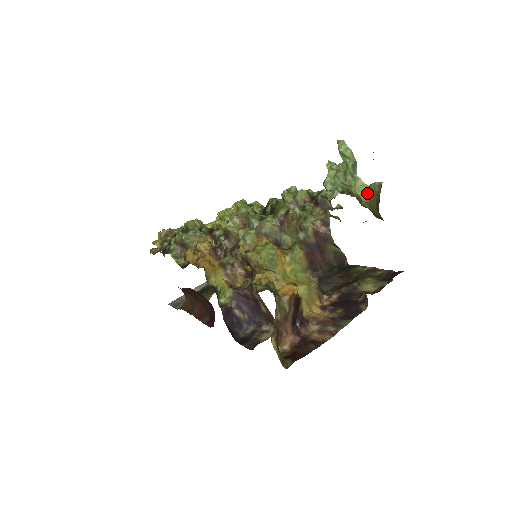
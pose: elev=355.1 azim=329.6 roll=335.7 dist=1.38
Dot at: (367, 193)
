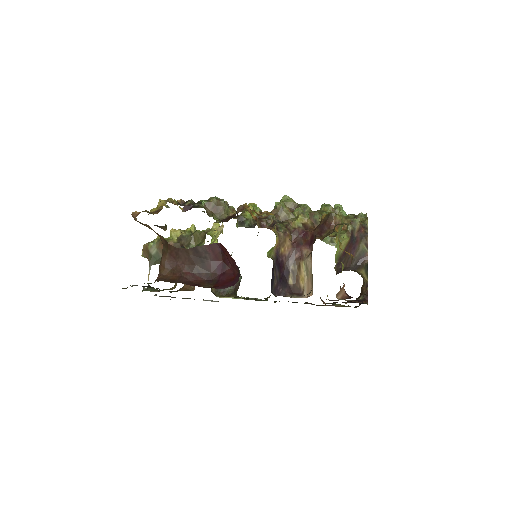
Dot at: occluded
